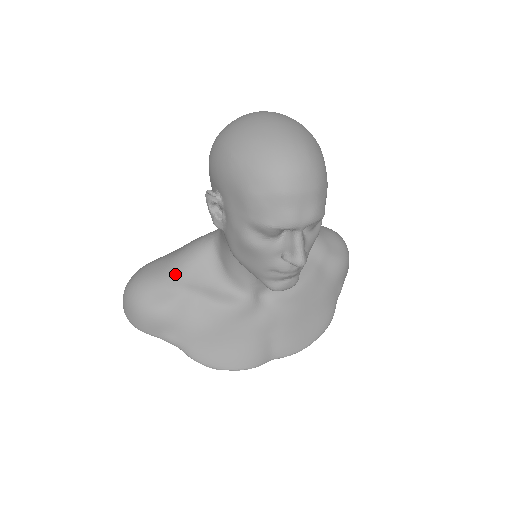
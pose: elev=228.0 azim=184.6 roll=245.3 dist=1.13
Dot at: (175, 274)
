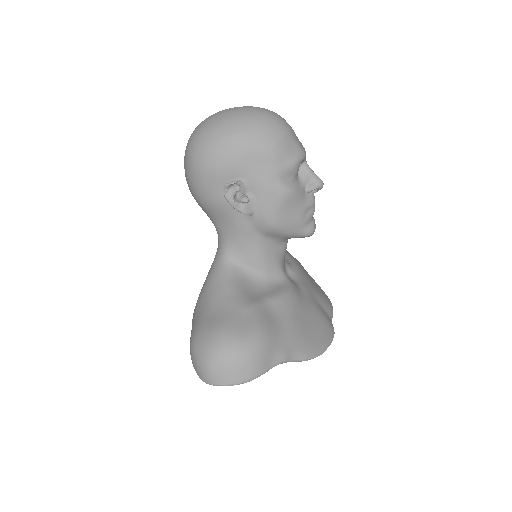
Dot at: (234, 303)
